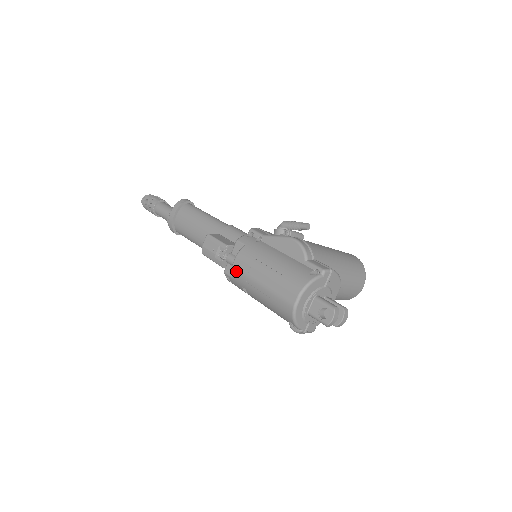
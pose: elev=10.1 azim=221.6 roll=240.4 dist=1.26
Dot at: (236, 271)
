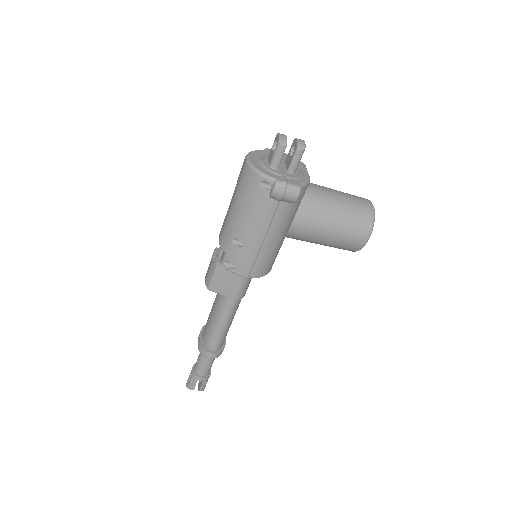
Dot at: (221, 239)
